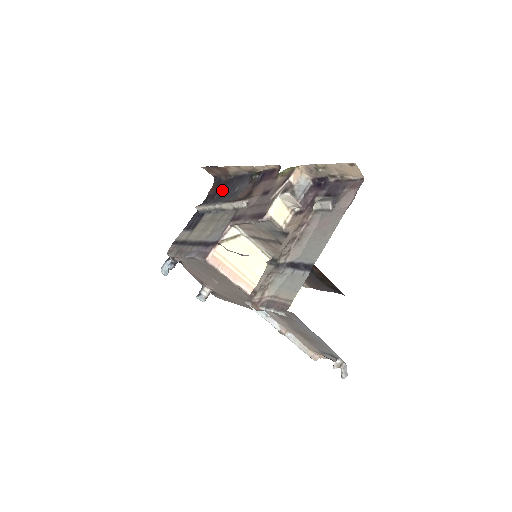
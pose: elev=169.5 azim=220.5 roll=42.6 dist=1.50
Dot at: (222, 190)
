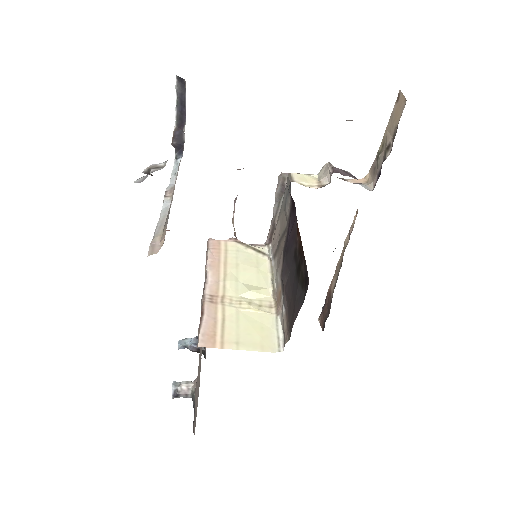
Dot at: occluded
